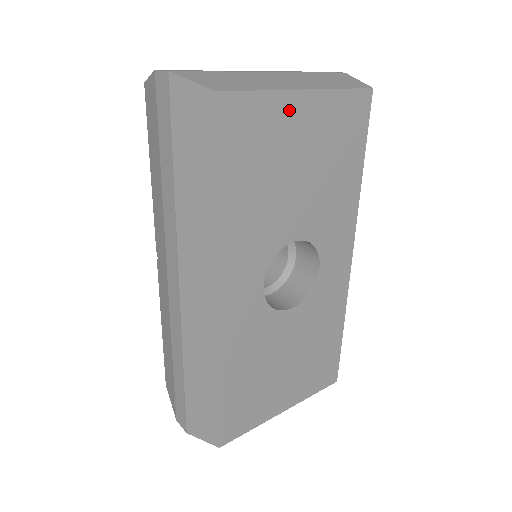
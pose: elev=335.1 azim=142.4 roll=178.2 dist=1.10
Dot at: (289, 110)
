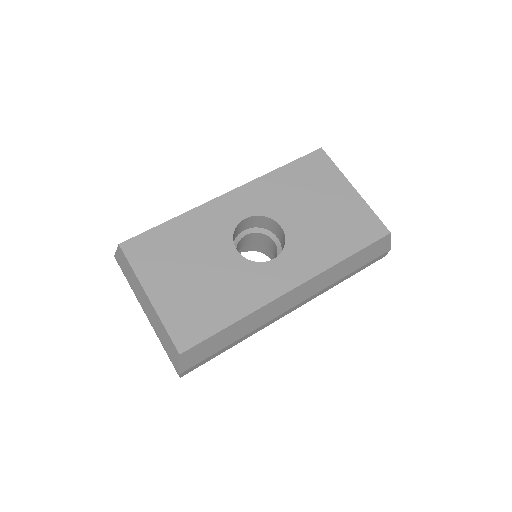
Dot at: (340, 185)
